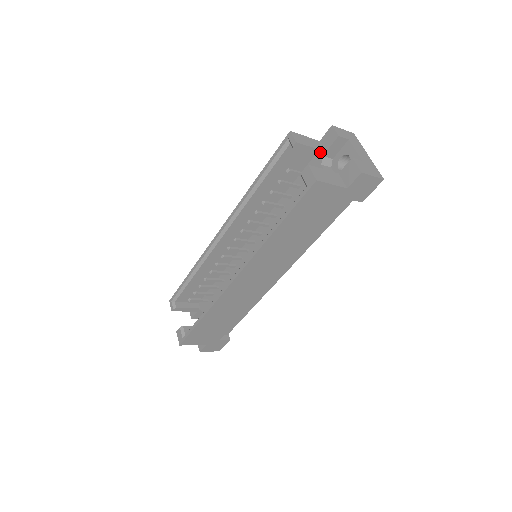
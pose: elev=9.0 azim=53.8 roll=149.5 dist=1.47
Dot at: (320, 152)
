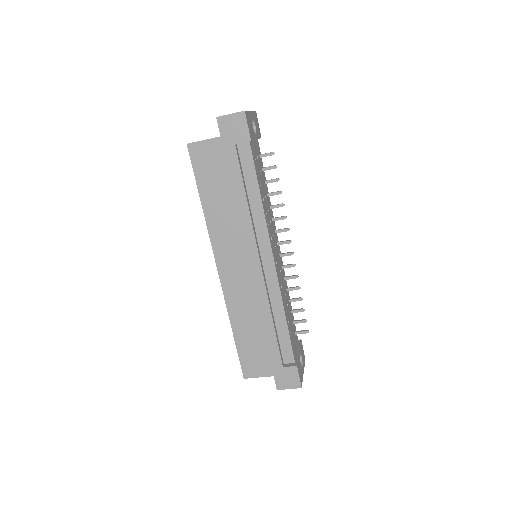
Dot at: occluded
